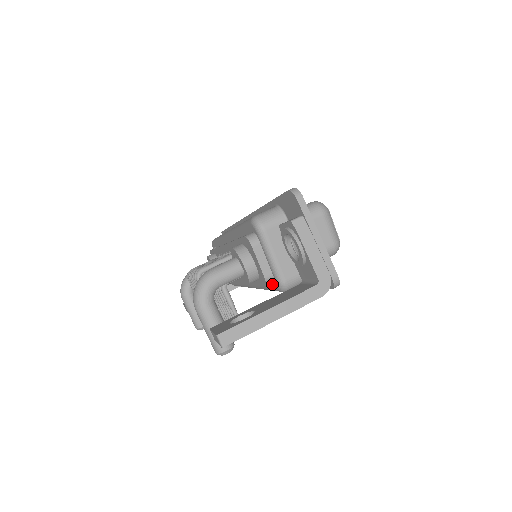
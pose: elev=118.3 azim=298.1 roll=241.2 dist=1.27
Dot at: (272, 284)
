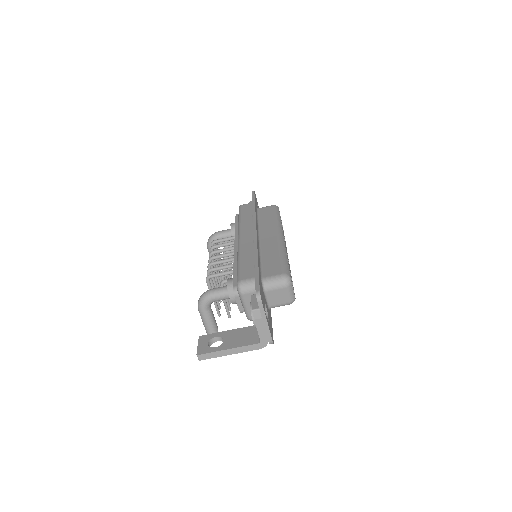
Dot at: occluded
